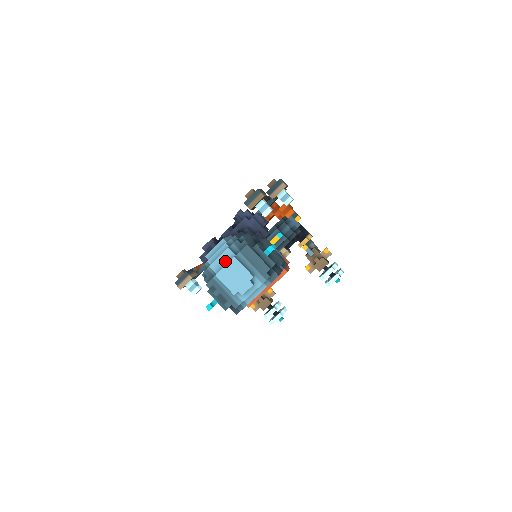
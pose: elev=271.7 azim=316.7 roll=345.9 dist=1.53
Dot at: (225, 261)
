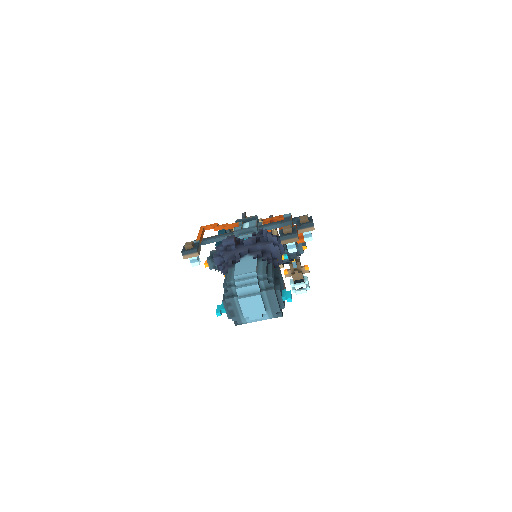
Dot at: (250, 291)
